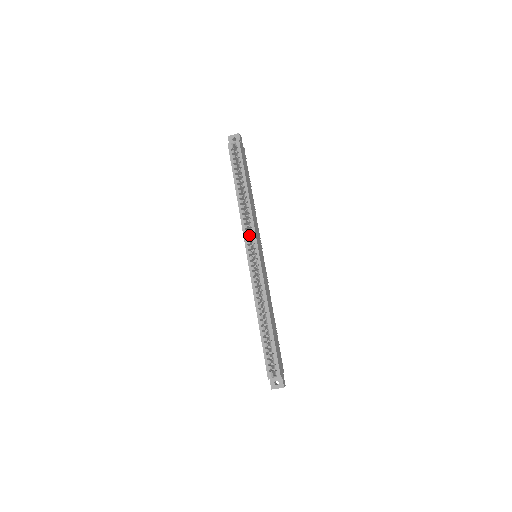
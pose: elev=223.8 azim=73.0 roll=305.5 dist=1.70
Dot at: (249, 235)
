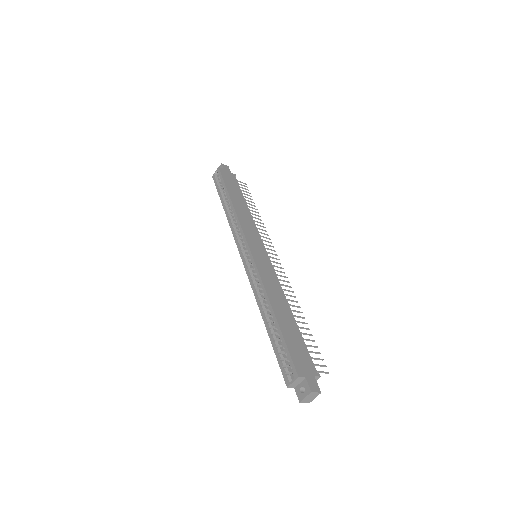
Dot at: occluded
